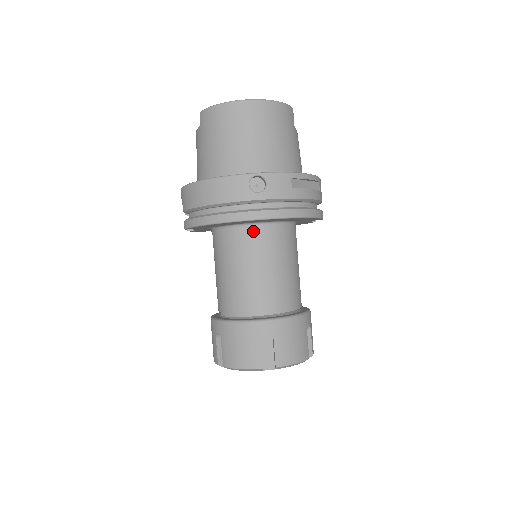
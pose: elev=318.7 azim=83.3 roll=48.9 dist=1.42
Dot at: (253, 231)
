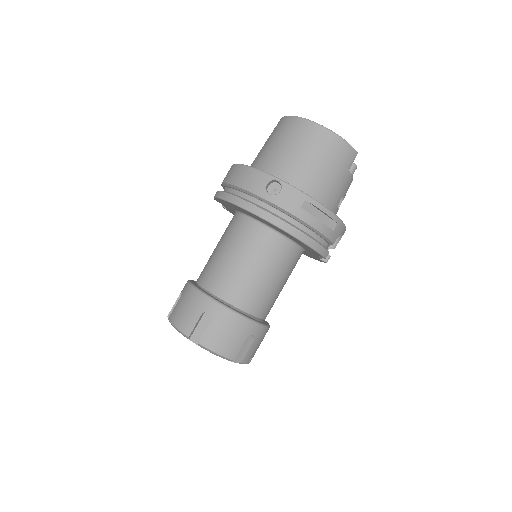
Dot at: (255, 227)
